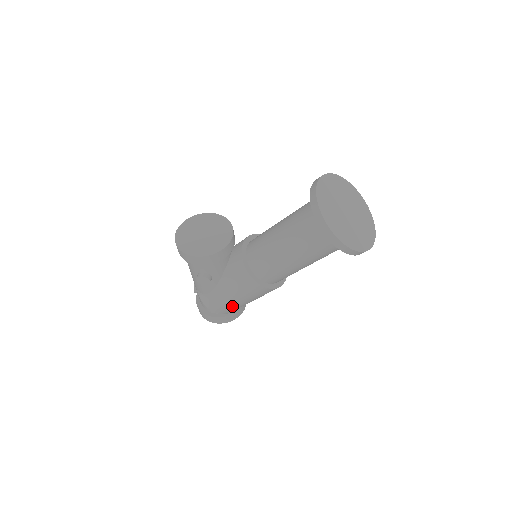
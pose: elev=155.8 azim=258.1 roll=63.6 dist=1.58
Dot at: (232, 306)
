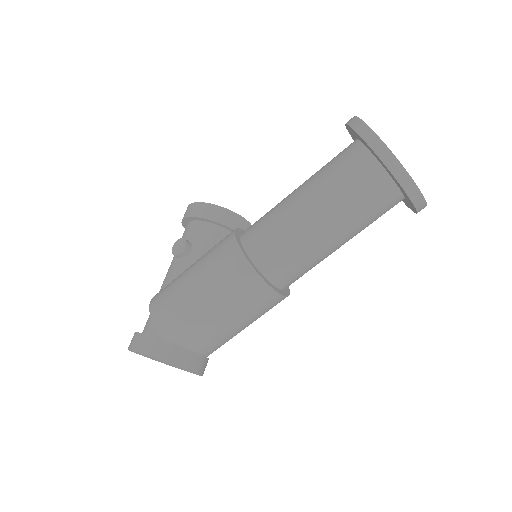
Dot at: (179, 302)
